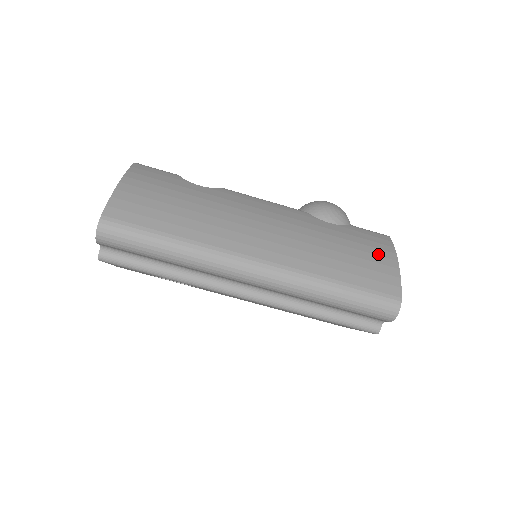
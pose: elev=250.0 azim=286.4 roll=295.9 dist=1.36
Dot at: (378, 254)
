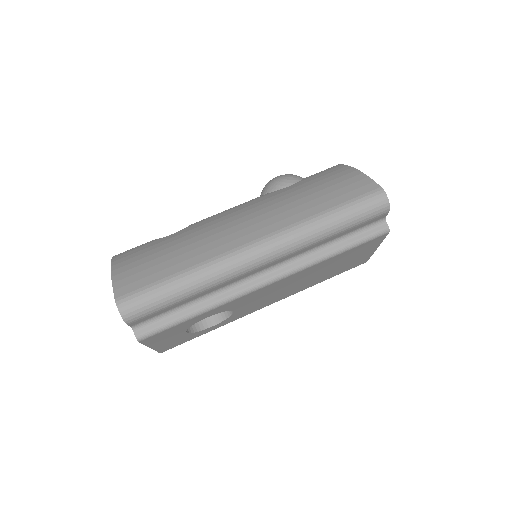
Dot at: (339, 176)
